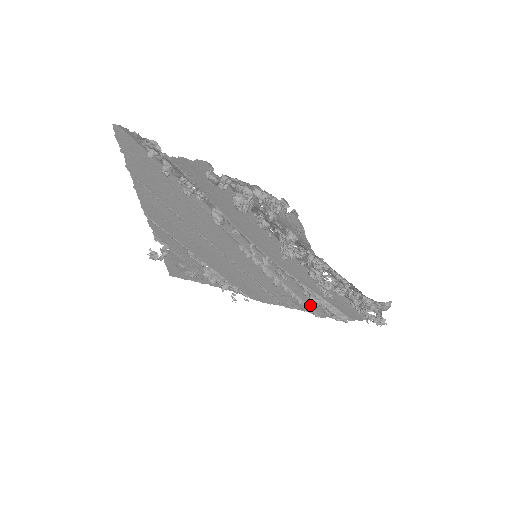
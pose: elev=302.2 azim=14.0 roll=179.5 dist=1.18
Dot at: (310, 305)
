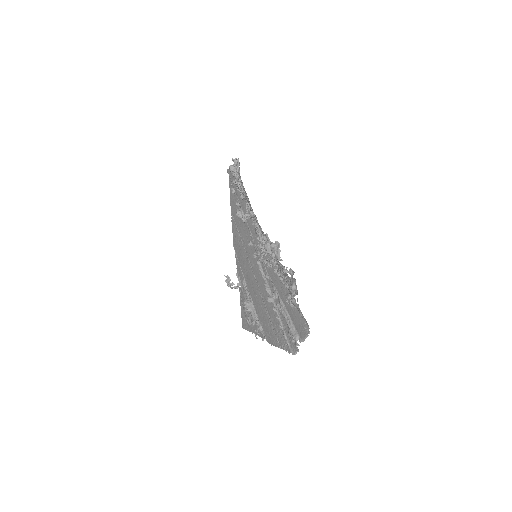
Dot at: (287, 332)
